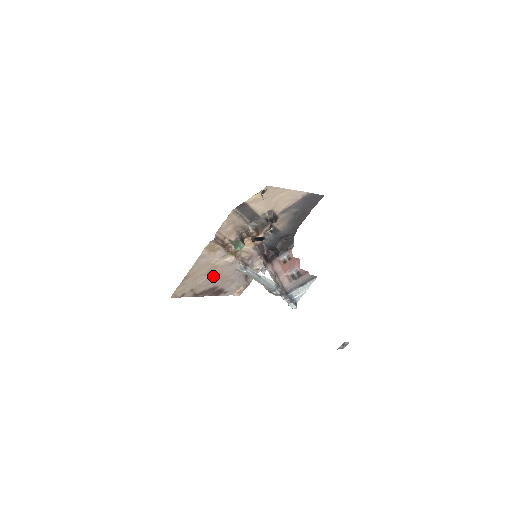
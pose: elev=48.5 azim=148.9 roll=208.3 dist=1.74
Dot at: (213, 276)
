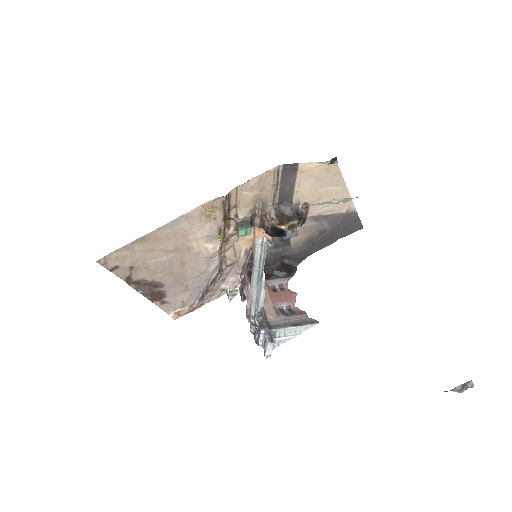
Dot at: (173, 262)
